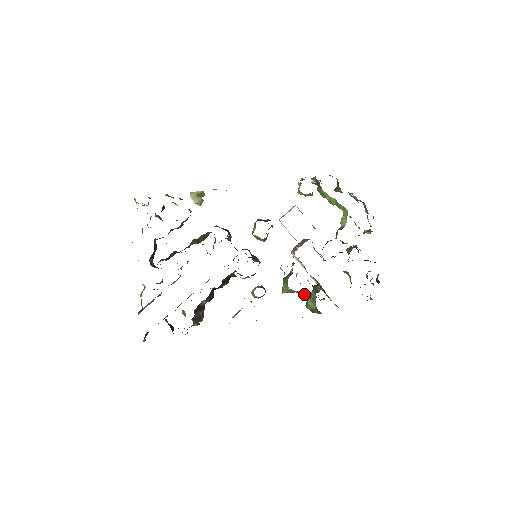
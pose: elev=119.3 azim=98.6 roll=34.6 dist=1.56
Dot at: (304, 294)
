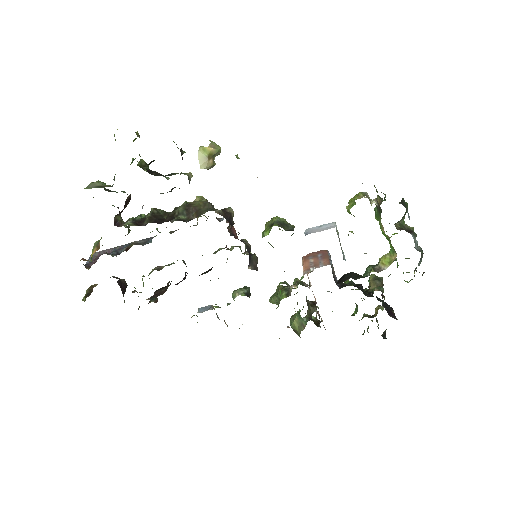
Dot at: (293, 319)
